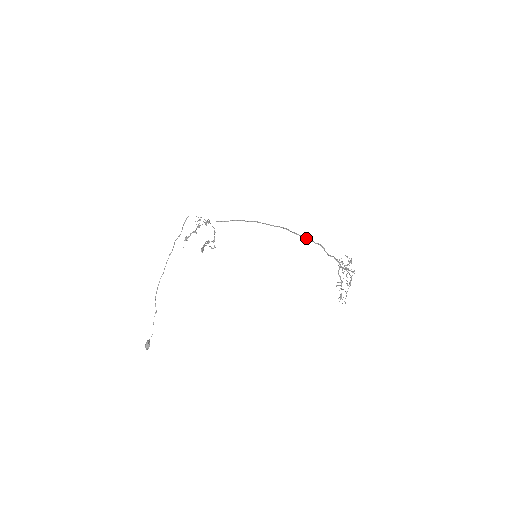
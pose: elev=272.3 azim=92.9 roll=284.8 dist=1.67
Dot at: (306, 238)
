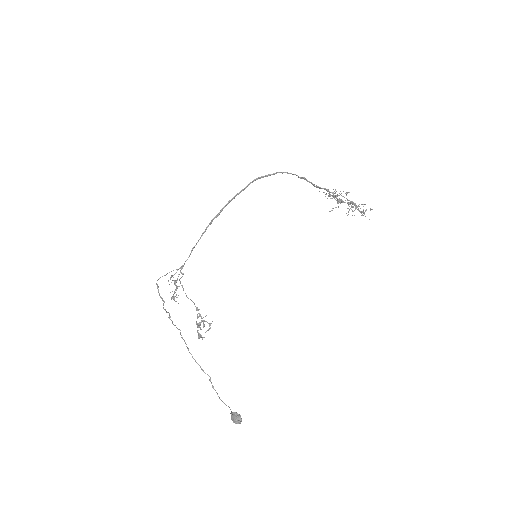
Dot at: (282, 172)
